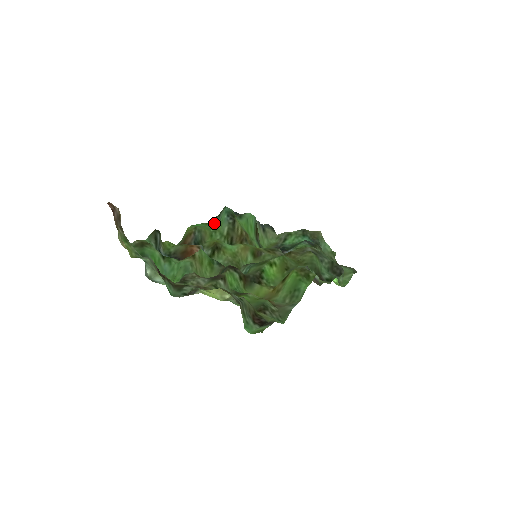
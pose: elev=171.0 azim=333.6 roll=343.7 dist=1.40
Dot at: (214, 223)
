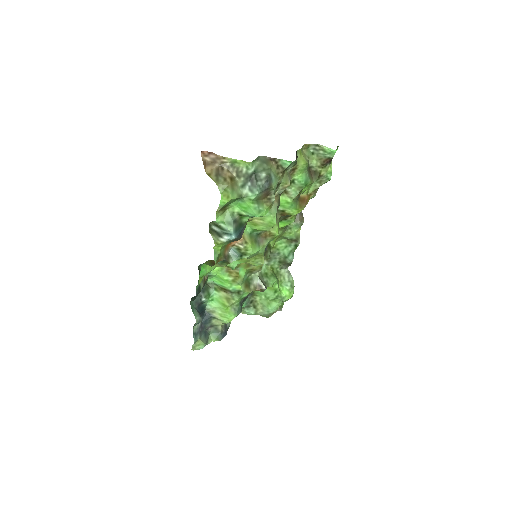
Dot at: occluded
